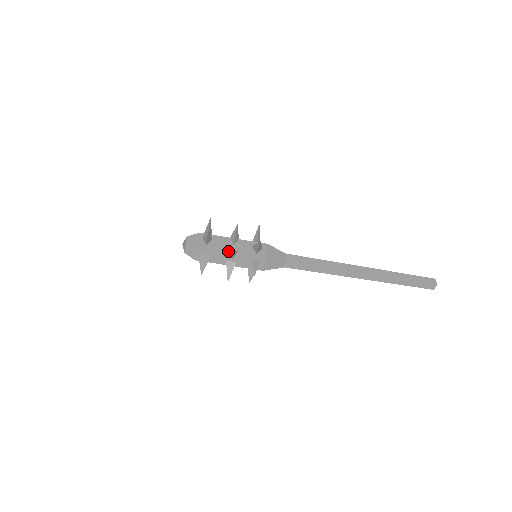
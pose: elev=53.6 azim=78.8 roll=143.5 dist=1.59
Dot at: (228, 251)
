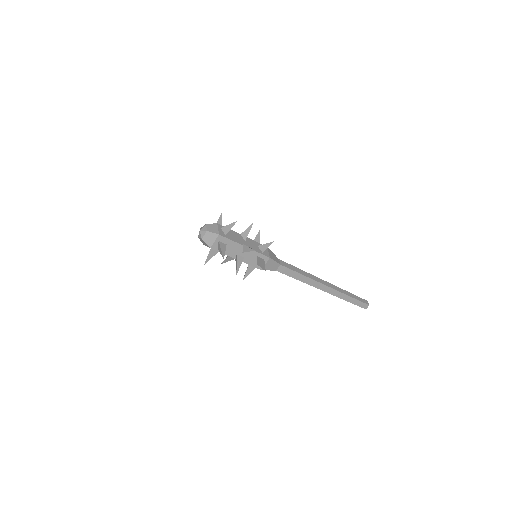
Dot at: (243, 245)
